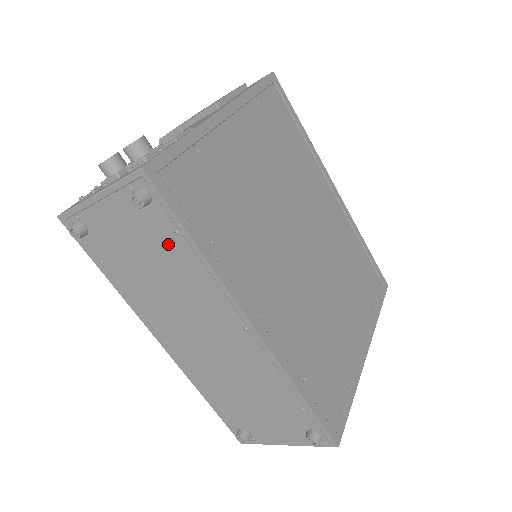
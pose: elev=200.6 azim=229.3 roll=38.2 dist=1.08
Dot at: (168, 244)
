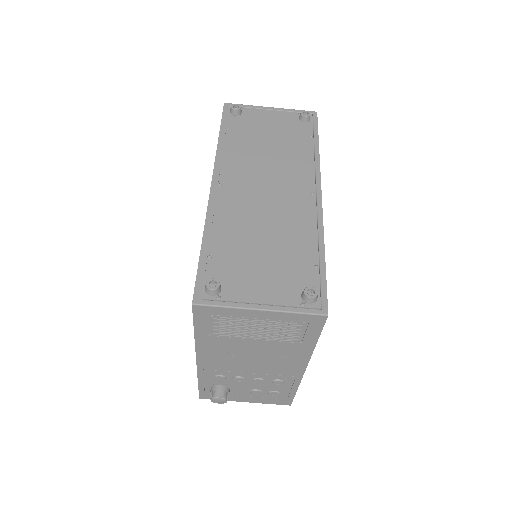
Dot at: (298, 139)
